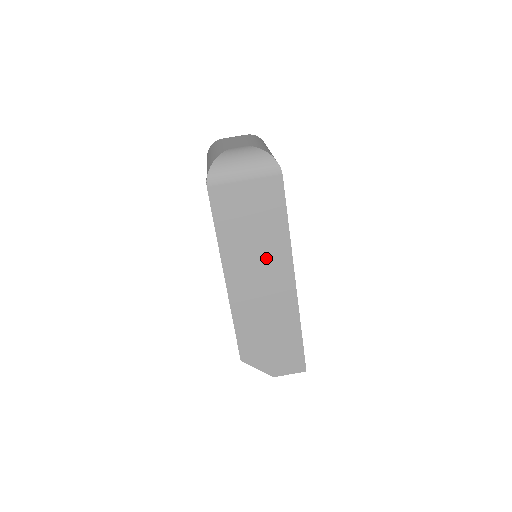
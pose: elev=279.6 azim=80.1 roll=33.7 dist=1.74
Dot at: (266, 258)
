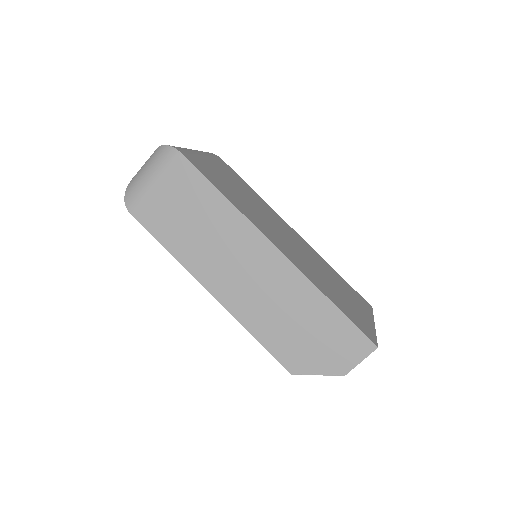
Dot at: (228, 243)
